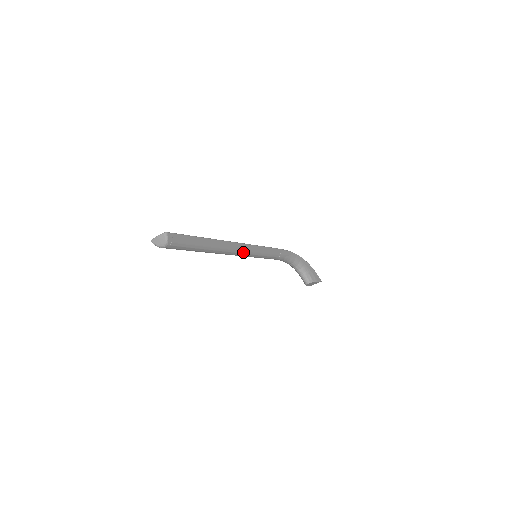
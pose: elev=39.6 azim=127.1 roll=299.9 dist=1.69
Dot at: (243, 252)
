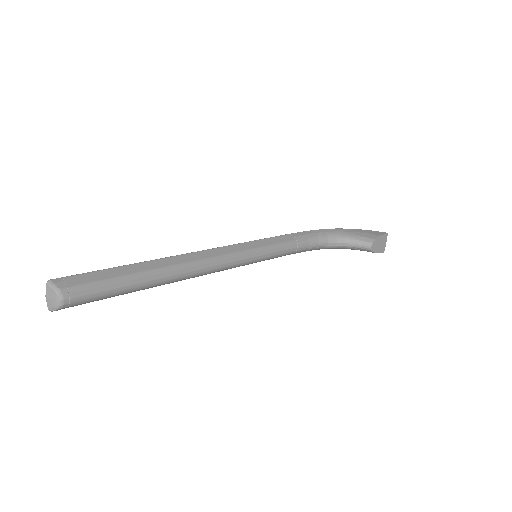
Dot at: (224, 257)
